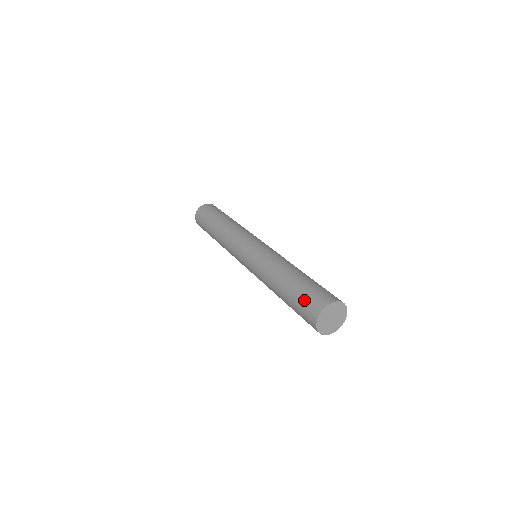
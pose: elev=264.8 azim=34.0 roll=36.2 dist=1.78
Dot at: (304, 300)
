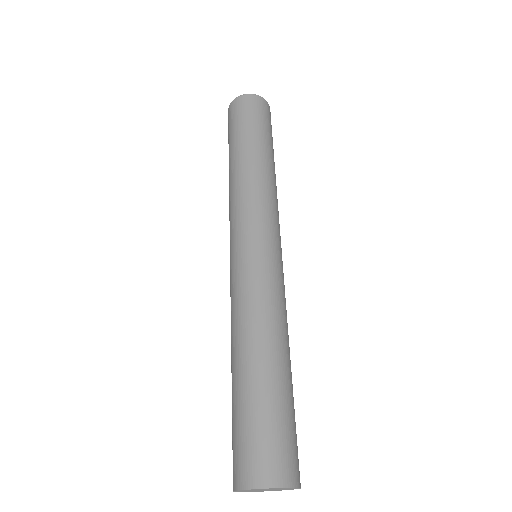
Dot at: (259, 435)
